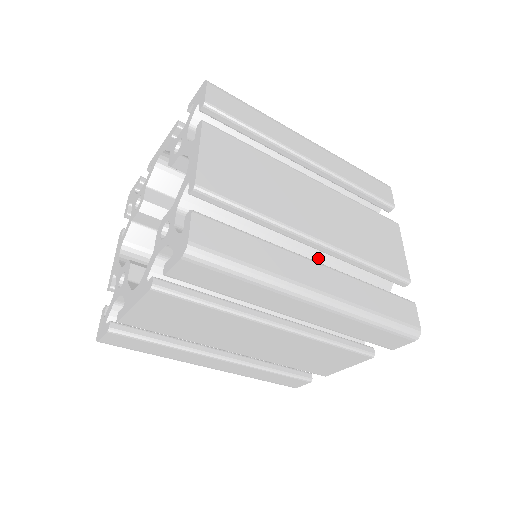
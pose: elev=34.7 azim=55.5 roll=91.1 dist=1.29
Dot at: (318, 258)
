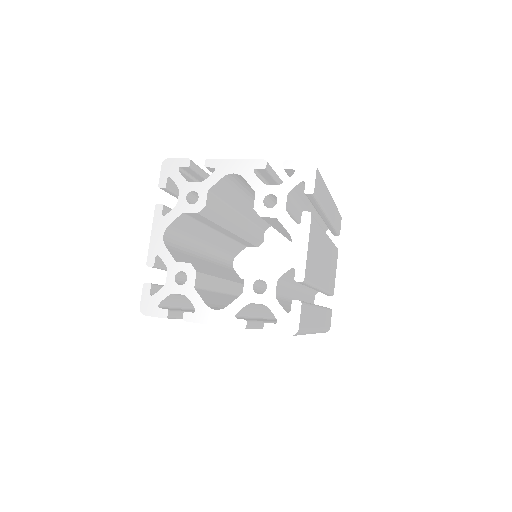
Dot at: occluded
